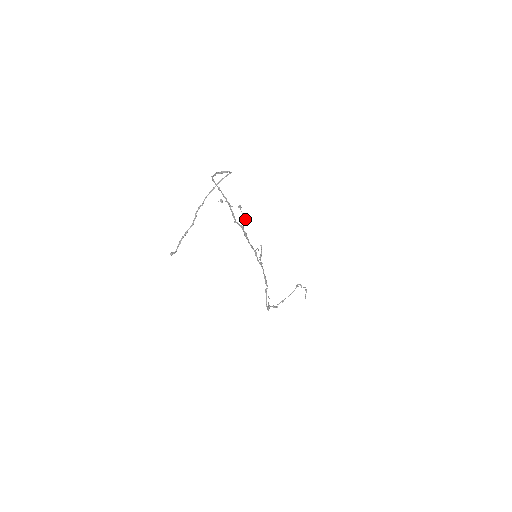
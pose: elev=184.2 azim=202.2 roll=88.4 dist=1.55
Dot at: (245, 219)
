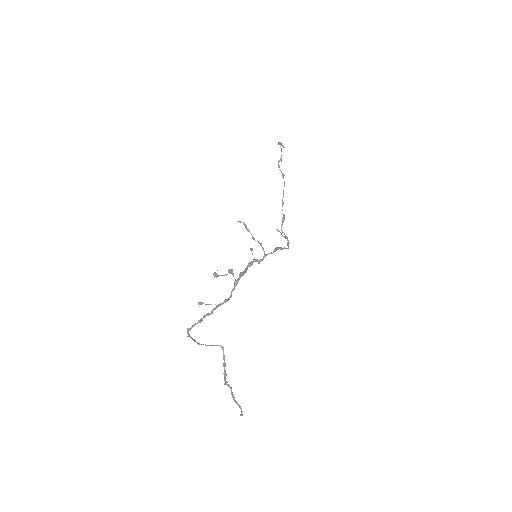
Dot at: (229, 273)
